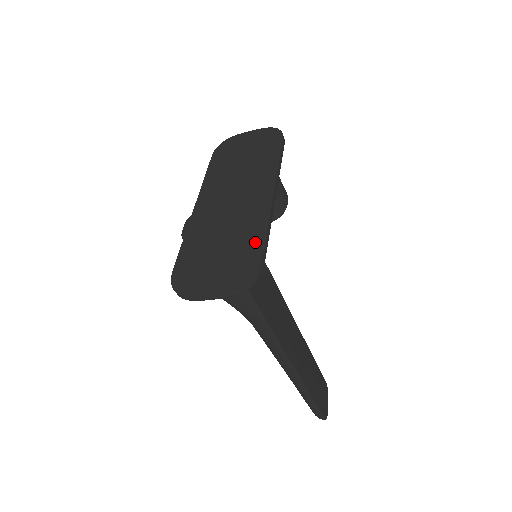
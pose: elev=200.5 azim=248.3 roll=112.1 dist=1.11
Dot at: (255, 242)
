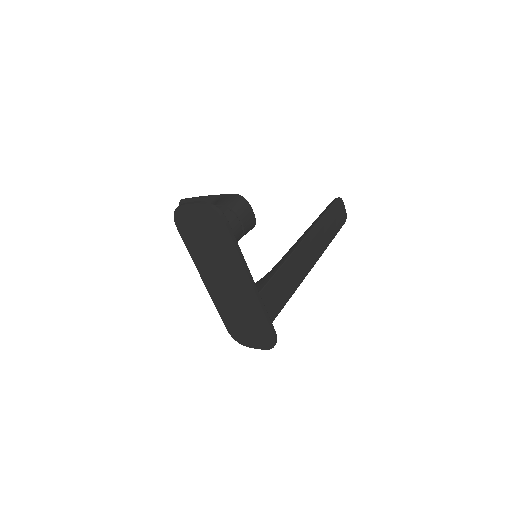
Dot at: (263, 323)
